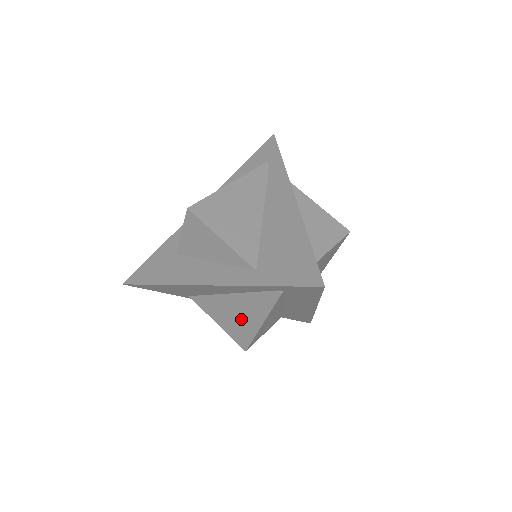
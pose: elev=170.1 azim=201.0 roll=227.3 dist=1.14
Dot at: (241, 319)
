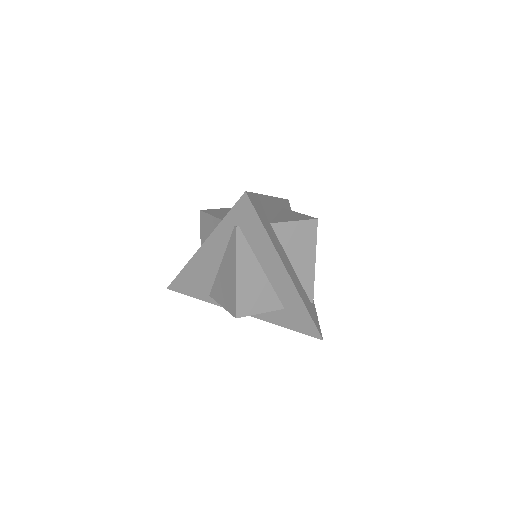
Dot at: (229, 282)
